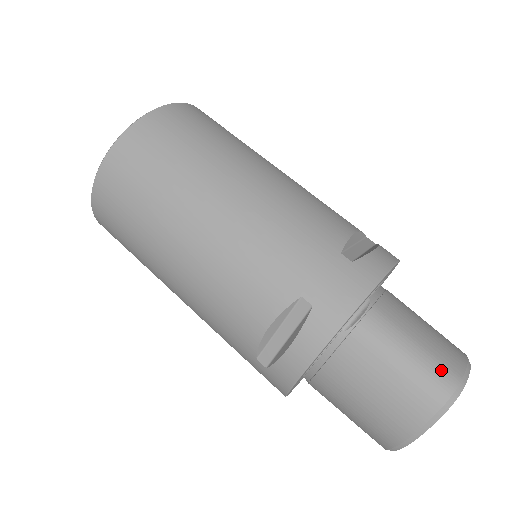
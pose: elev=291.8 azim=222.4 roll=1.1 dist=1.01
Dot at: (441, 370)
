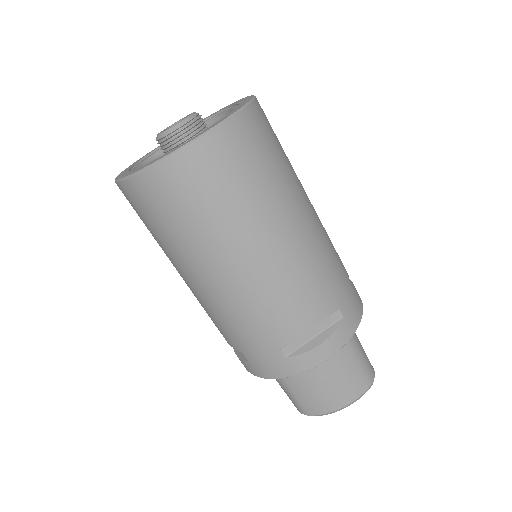
Dot at: (370, 364)
